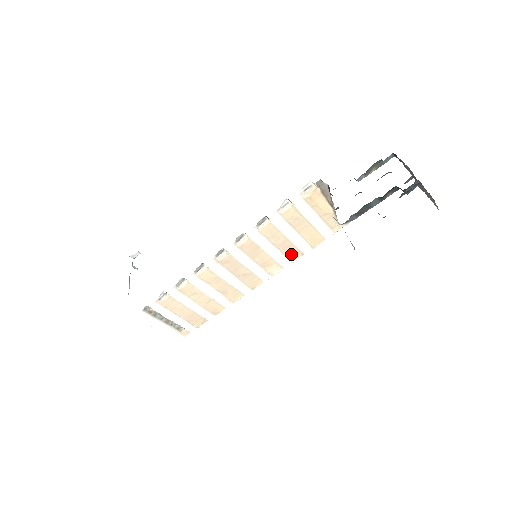
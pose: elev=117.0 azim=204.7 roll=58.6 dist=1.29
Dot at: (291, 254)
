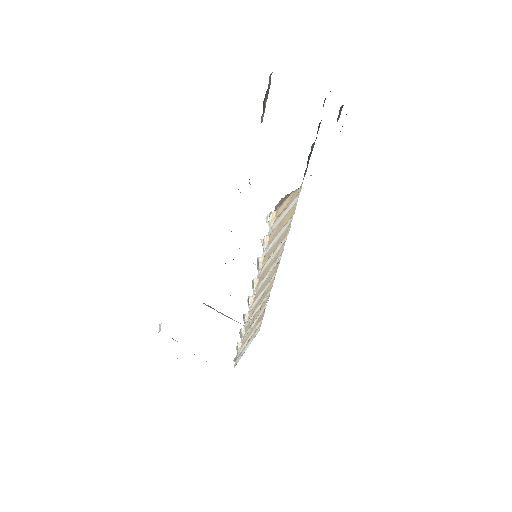
Dot at: (284, 236)
